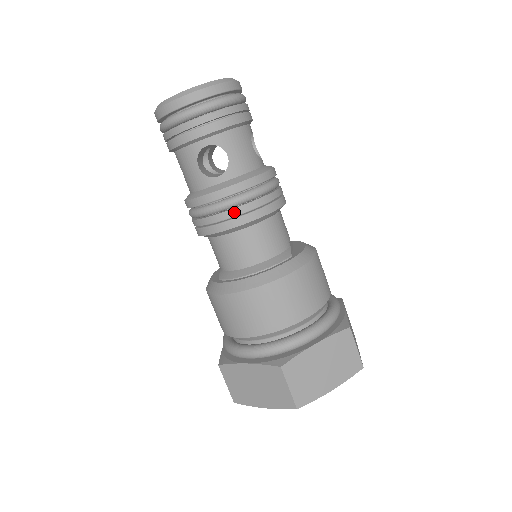
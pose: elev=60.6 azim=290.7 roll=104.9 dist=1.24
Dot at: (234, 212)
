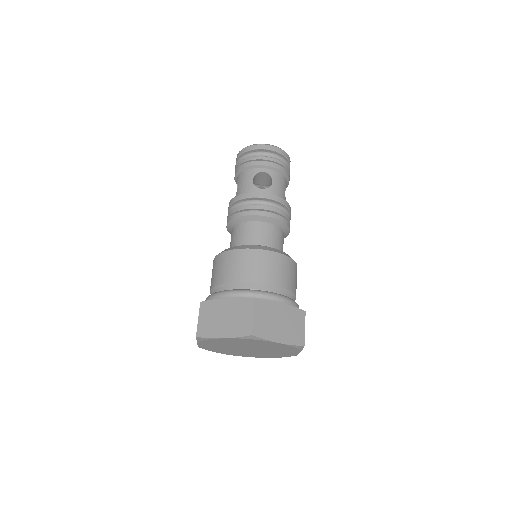
Dot at: (264, 207)
